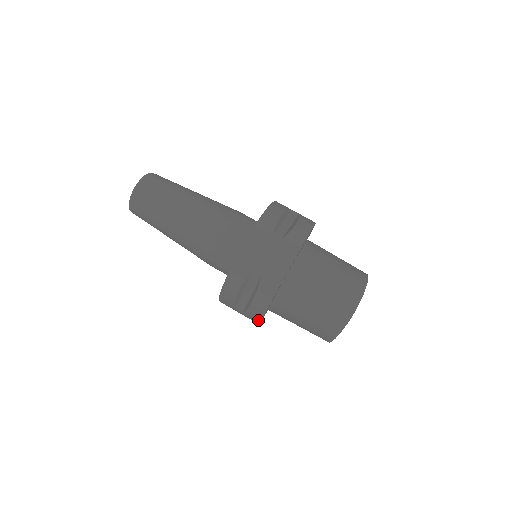
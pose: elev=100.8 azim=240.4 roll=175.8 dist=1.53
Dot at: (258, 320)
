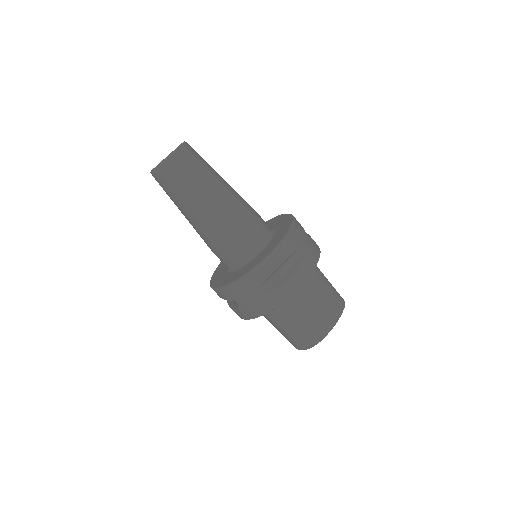
Dot at: occluded
